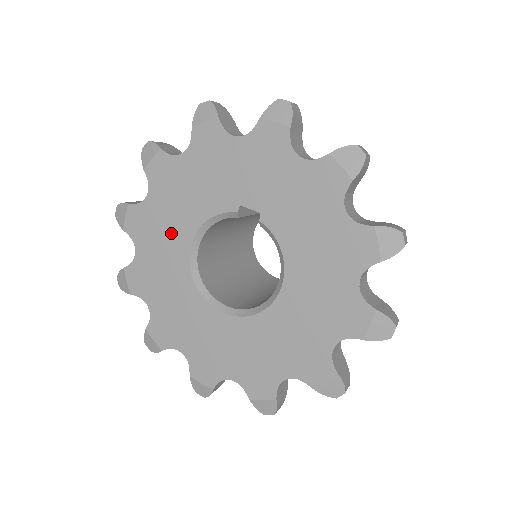
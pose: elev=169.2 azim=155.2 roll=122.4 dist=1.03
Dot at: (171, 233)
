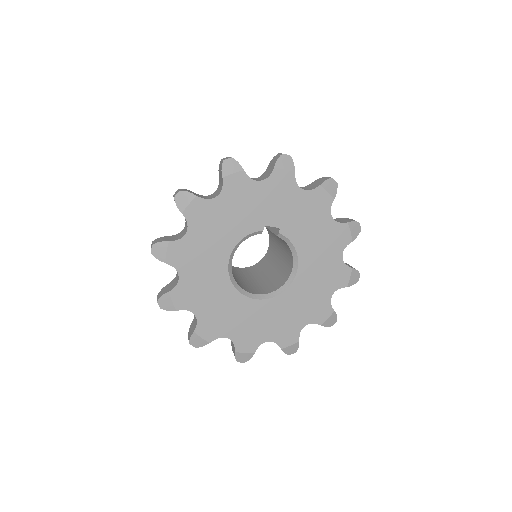
Dot at: (211, 255)
